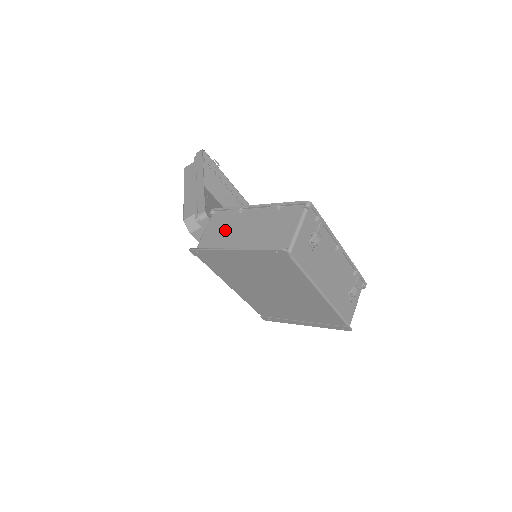
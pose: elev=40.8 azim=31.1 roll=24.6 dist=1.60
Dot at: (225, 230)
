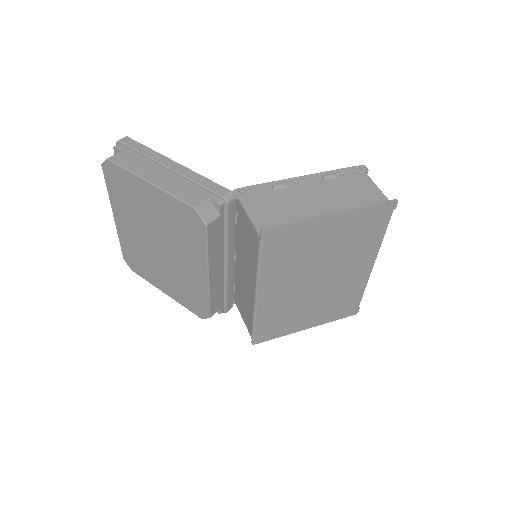
Dot at: (284, 205)
